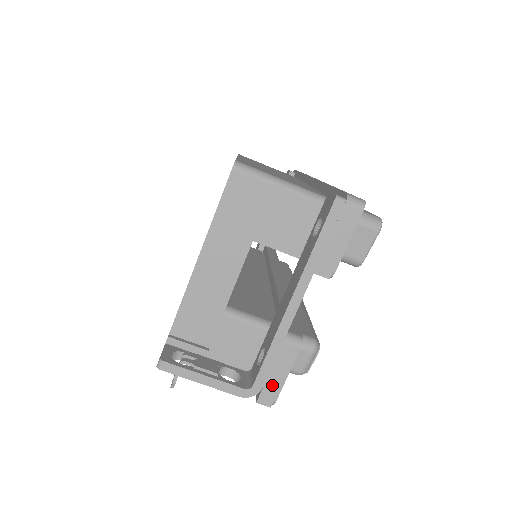
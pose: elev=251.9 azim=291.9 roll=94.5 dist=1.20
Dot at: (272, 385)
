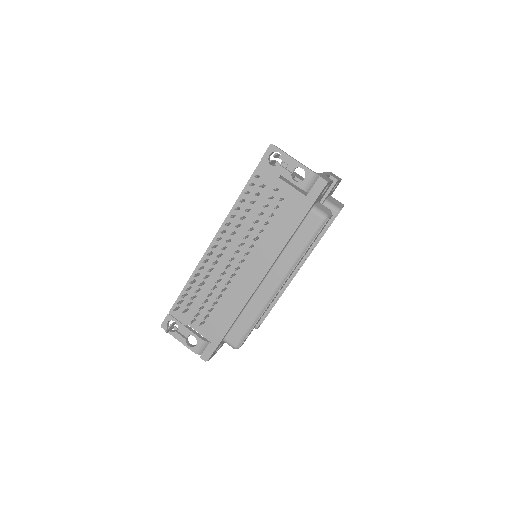
Dot at: (325, 178)
